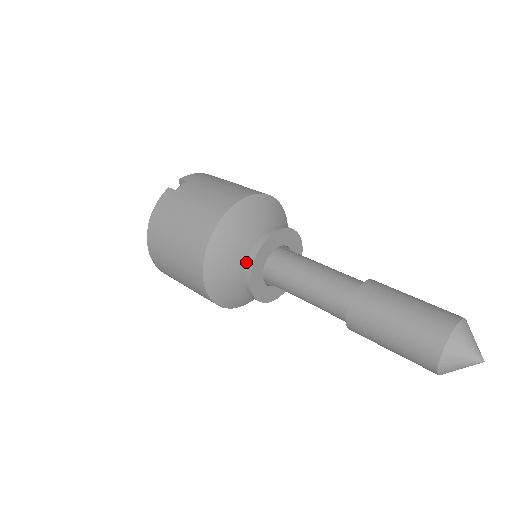
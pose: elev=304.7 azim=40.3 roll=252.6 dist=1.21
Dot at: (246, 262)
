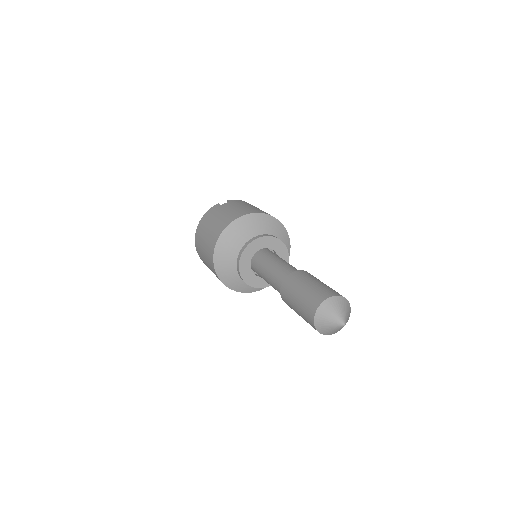
Dot at: (240, 250)
